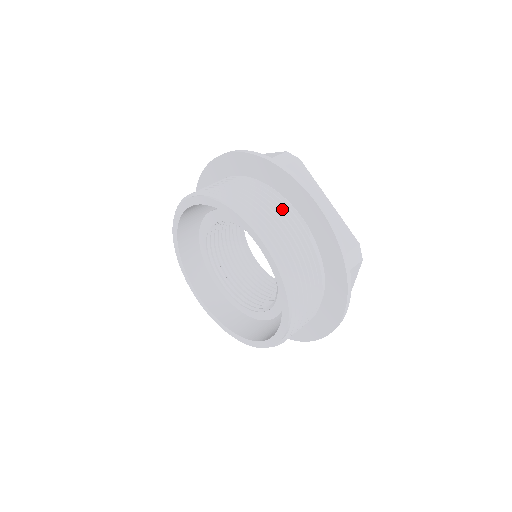
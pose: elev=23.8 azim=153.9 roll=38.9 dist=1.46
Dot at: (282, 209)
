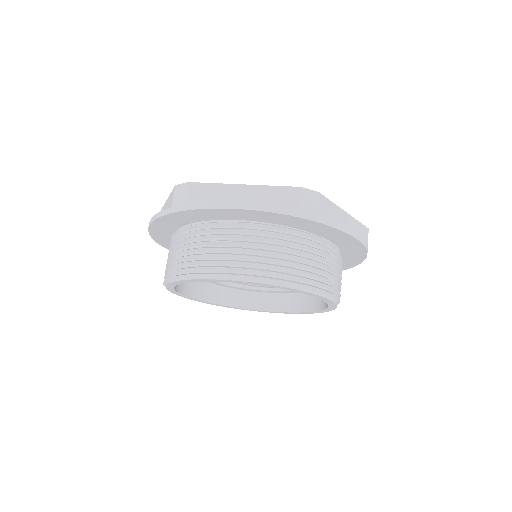
Dot at: (319, 251)
